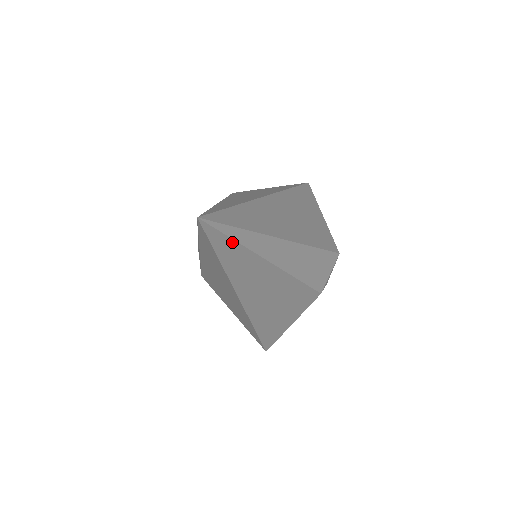
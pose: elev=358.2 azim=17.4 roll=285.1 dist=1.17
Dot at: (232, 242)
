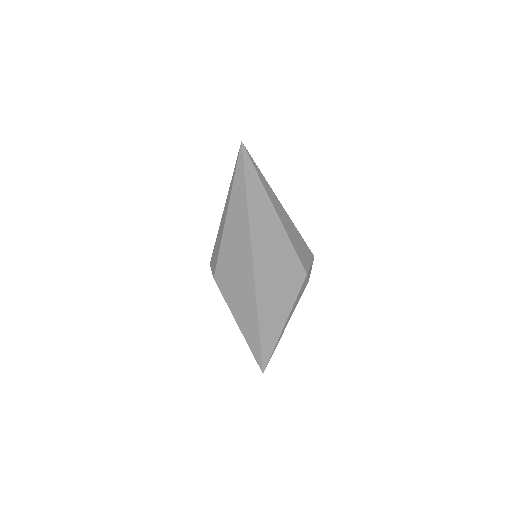
Dot at: (256, 176)
